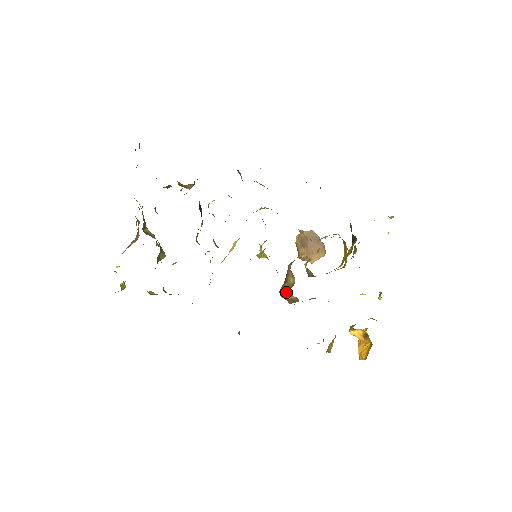
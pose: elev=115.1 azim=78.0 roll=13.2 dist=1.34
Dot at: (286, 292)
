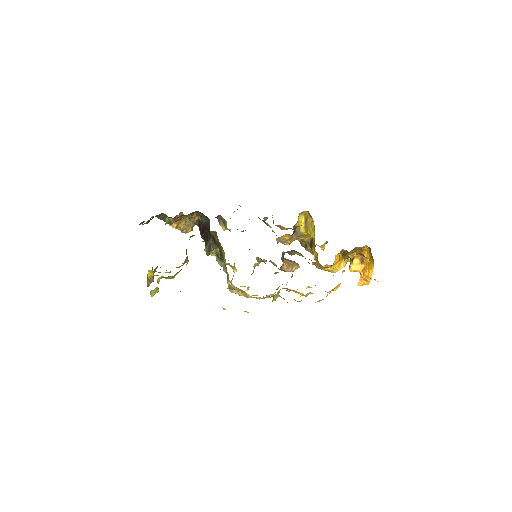
Dot at: occluded
